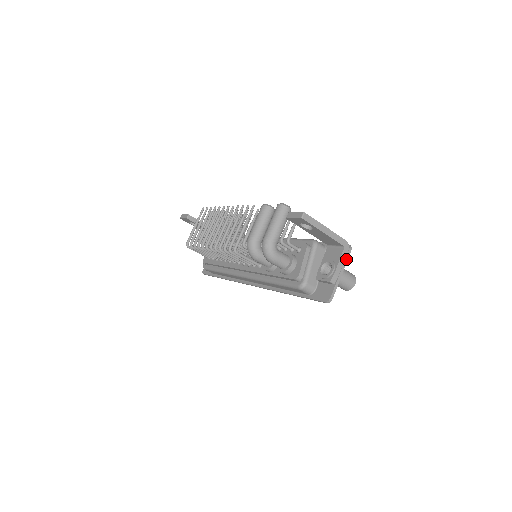
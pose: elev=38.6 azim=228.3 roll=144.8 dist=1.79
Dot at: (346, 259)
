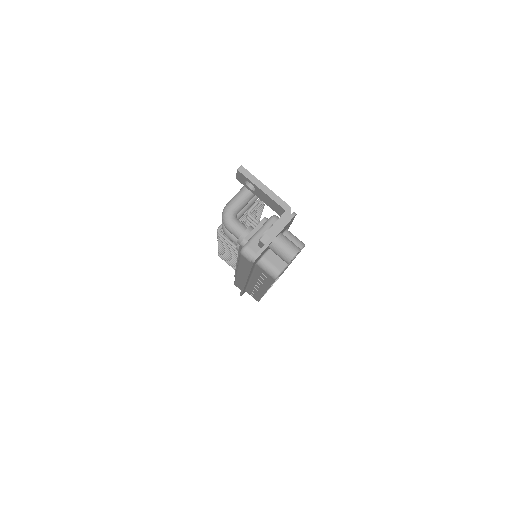
Dot at: (285, 223)
